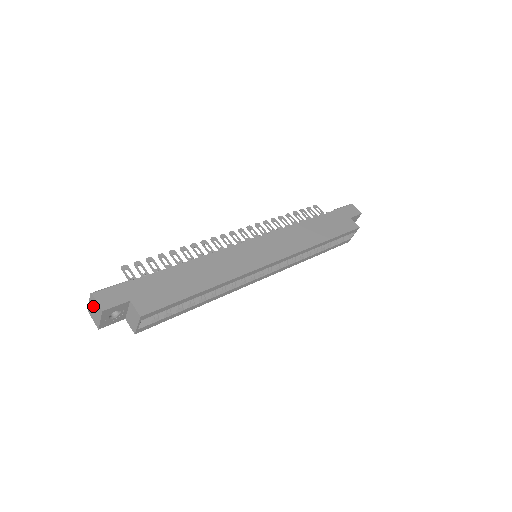
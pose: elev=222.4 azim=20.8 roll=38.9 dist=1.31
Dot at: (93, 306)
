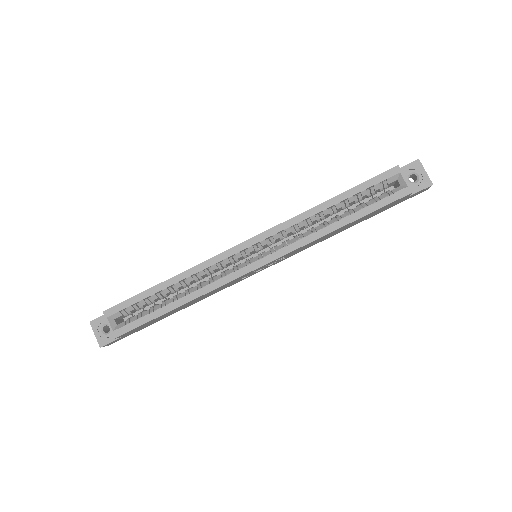
Dot at: occluded
